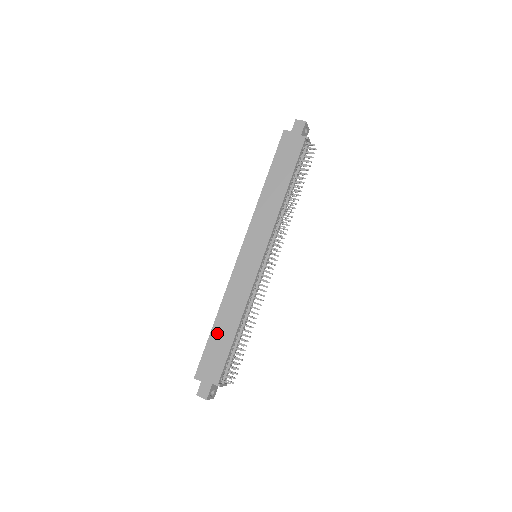
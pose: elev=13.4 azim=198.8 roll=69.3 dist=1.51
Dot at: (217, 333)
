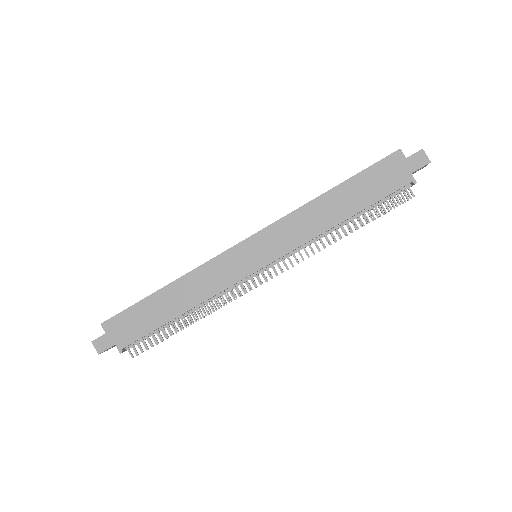
Dot at: (156, 302)
